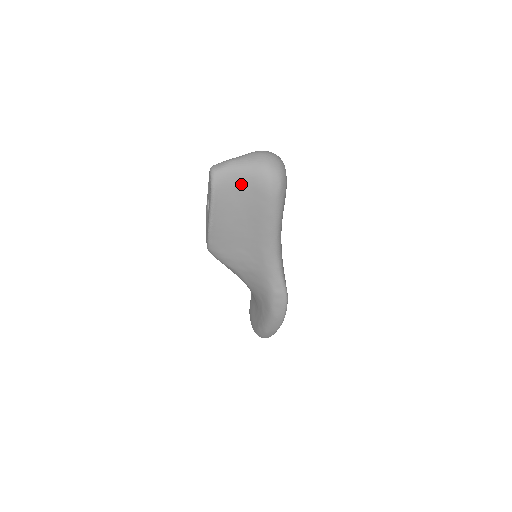
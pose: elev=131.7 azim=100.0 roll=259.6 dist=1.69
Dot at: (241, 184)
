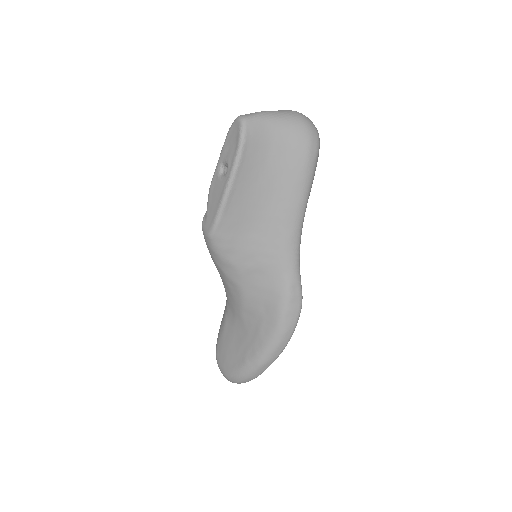
Dot at: (276, 139)
